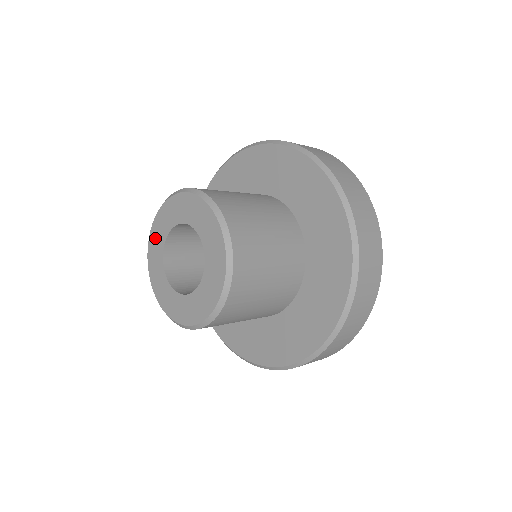
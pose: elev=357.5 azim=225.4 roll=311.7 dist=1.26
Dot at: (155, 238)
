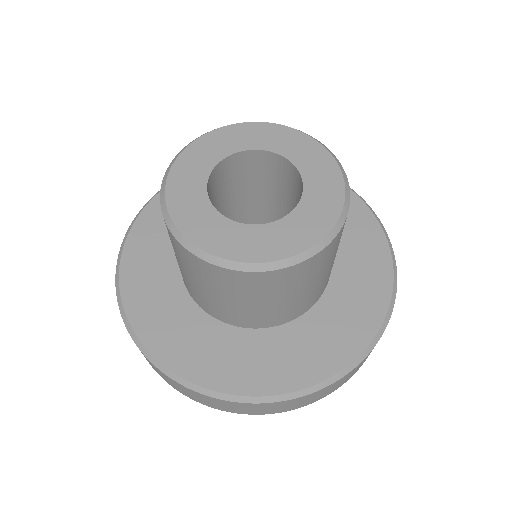
Dot at: (190, 162)
